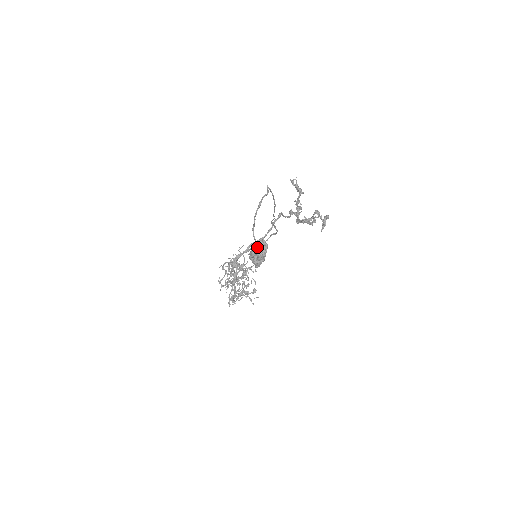
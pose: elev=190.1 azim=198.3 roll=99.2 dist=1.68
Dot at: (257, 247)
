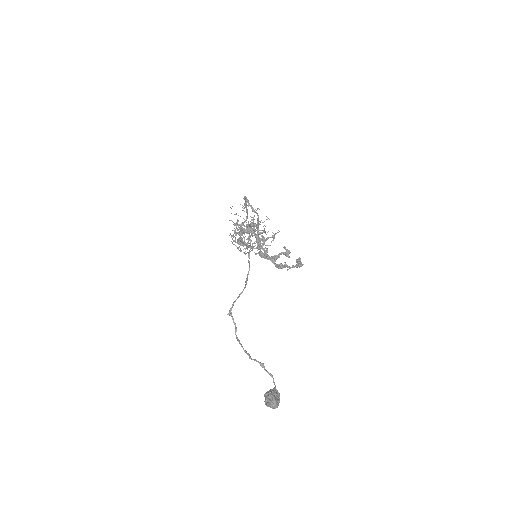
Dot at: occluded
